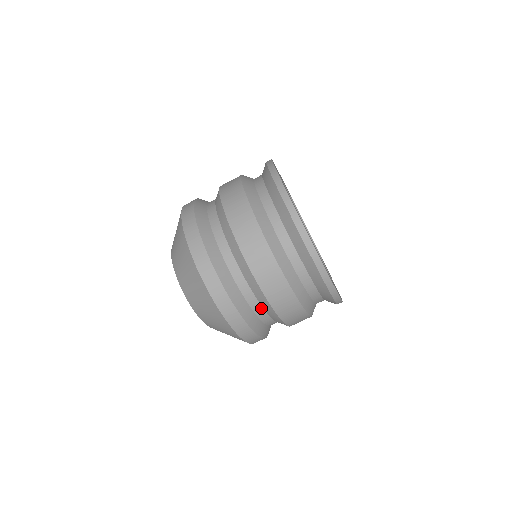
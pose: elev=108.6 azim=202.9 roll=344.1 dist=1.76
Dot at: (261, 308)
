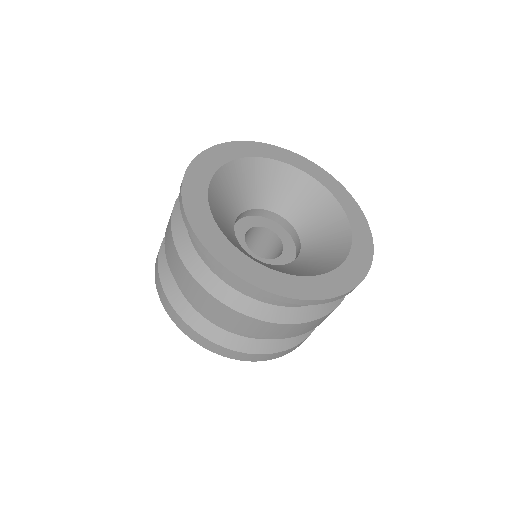
Dot at: occluded
